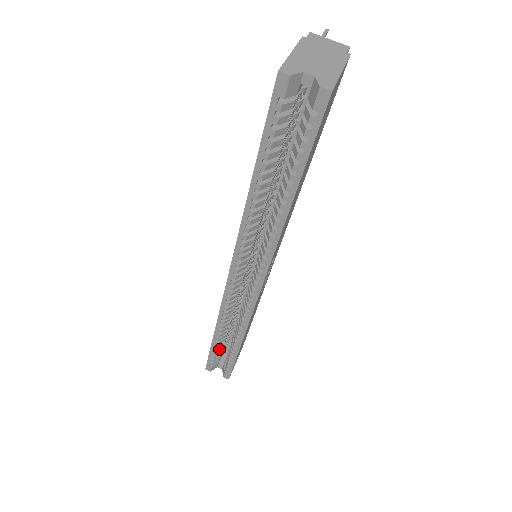
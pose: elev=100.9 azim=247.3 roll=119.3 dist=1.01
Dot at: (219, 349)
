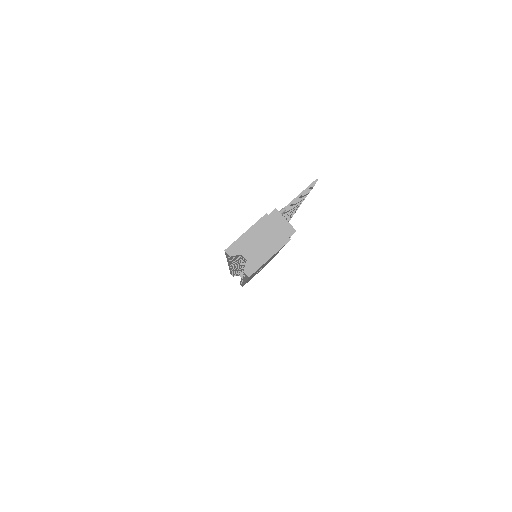
Dot at: (236, 274)
